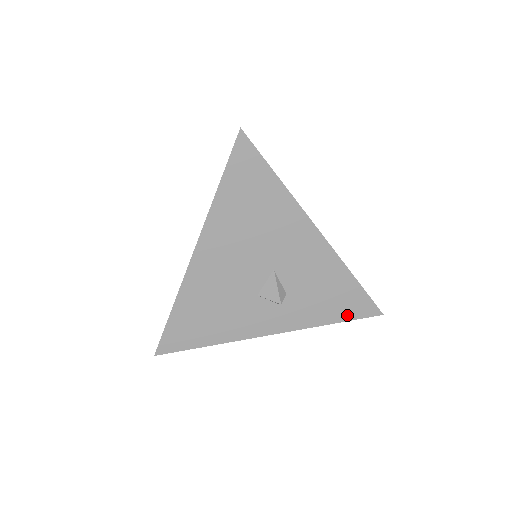
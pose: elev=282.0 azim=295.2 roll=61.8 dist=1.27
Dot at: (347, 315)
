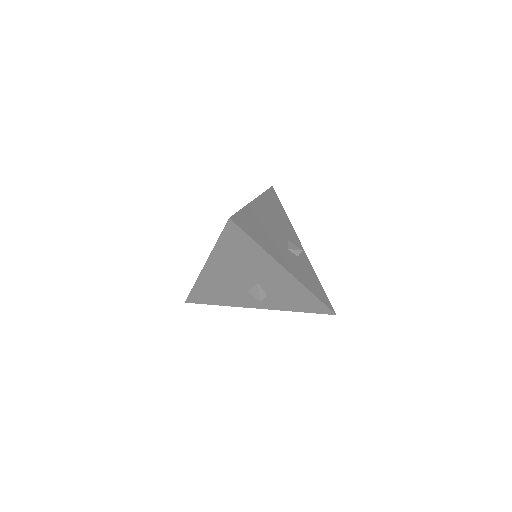
Dot at: (310, 310)
